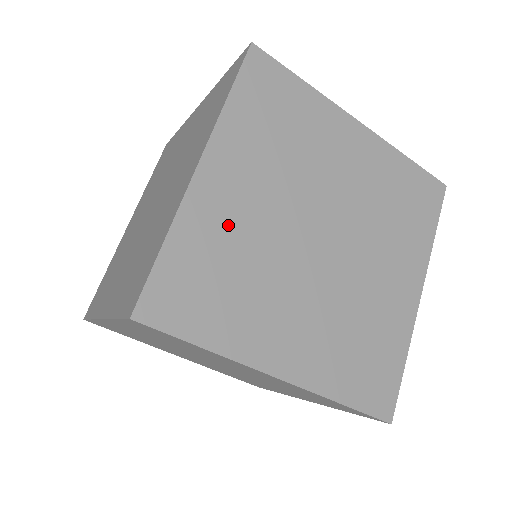
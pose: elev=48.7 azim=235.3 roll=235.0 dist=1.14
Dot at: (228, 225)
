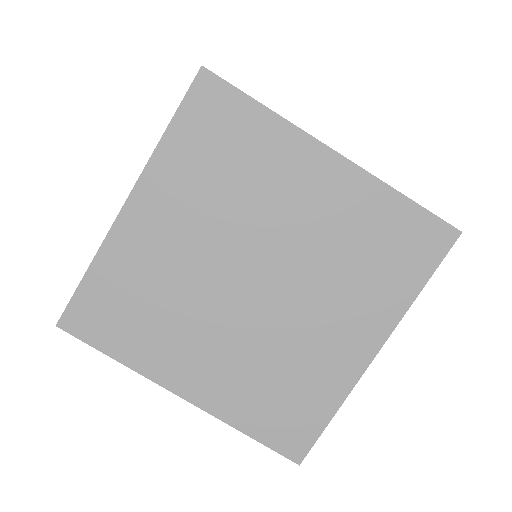
Dot at: occluded
